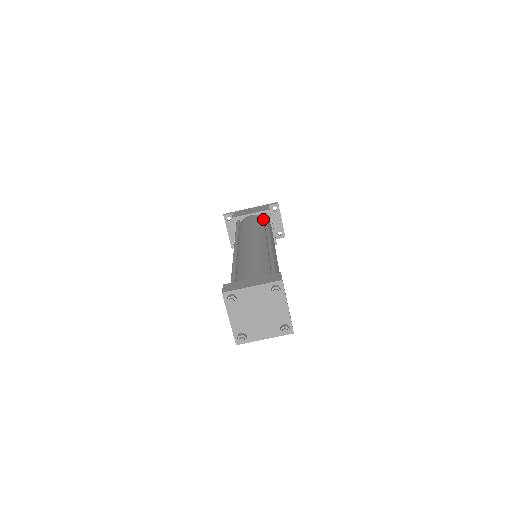
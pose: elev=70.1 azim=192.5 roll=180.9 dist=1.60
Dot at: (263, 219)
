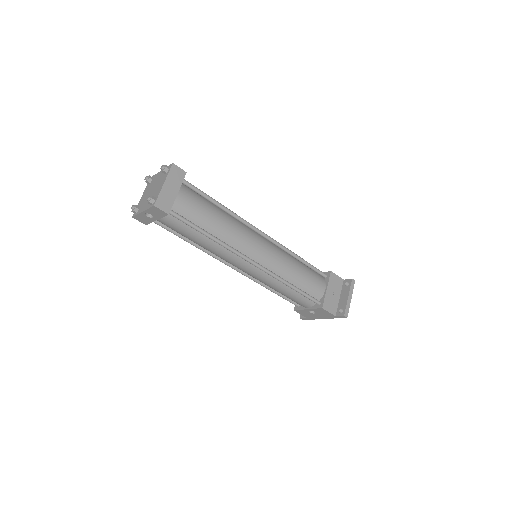
Dot at: (316, 272)
